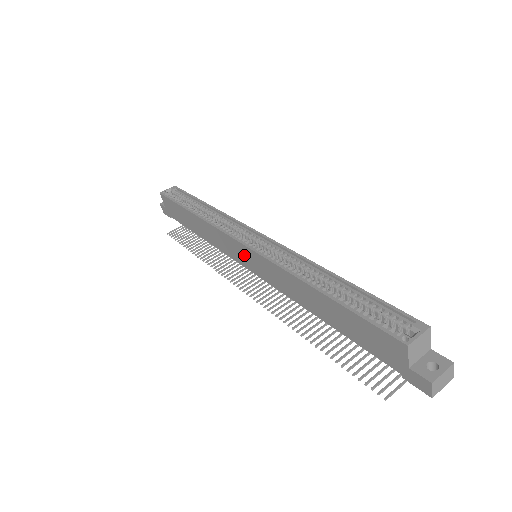
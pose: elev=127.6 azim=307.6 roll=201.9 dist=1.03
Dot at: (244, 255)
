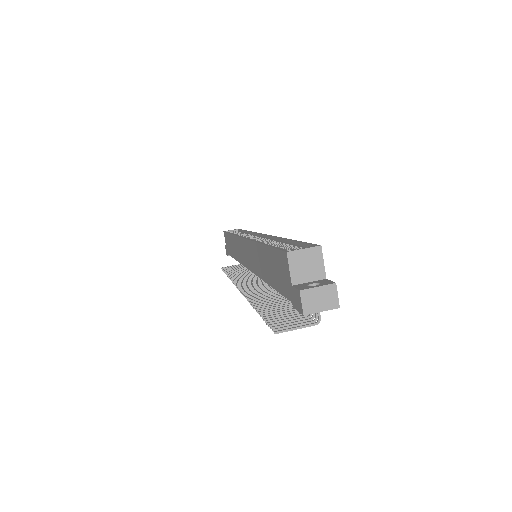
Dot at: (244, 251)
